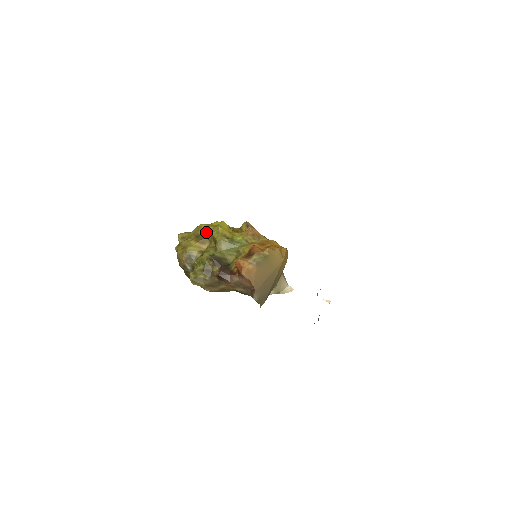
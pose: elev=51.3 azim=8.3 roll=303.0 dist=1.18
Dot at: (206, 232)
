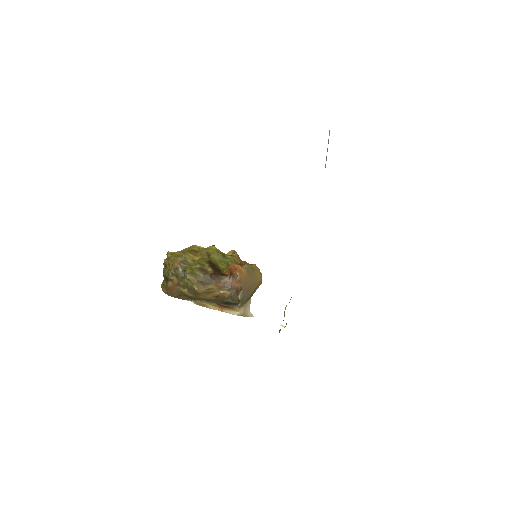
Dot at: (199, 250)
